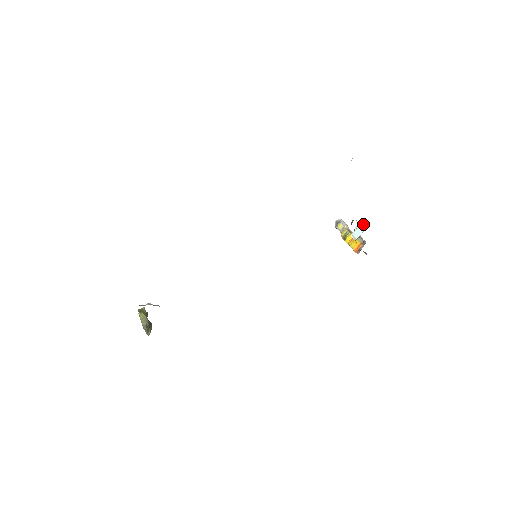
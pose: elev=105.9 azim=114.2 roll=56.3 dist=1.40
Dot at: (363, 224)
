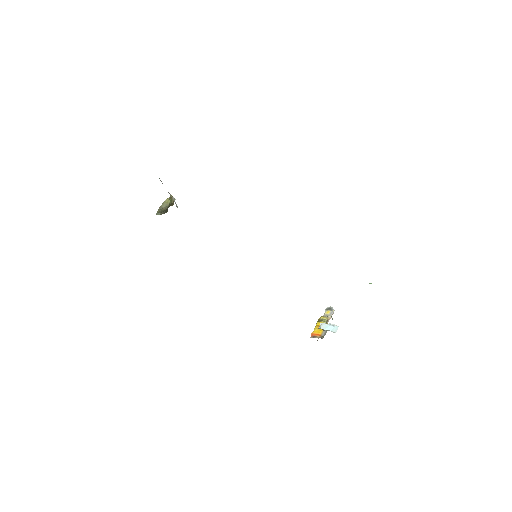
Dot at: (335, 327)
